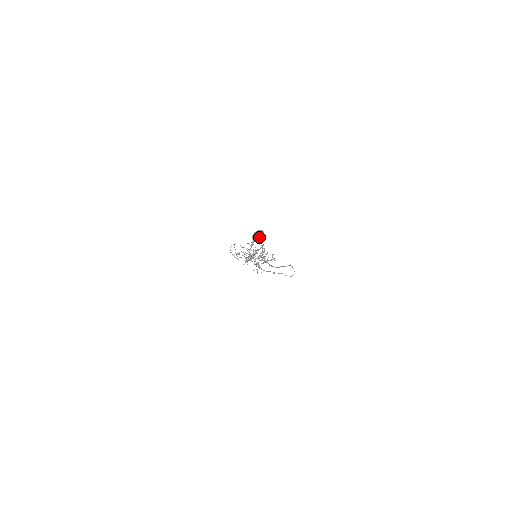
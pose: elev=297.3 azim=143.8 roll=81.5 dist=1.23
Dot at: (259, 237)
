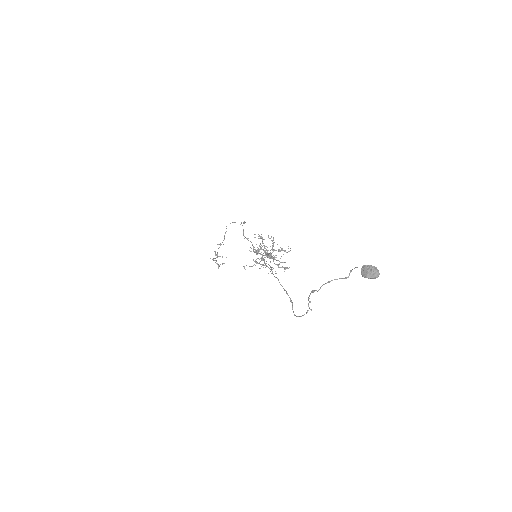
Dot at: (373, 274)
